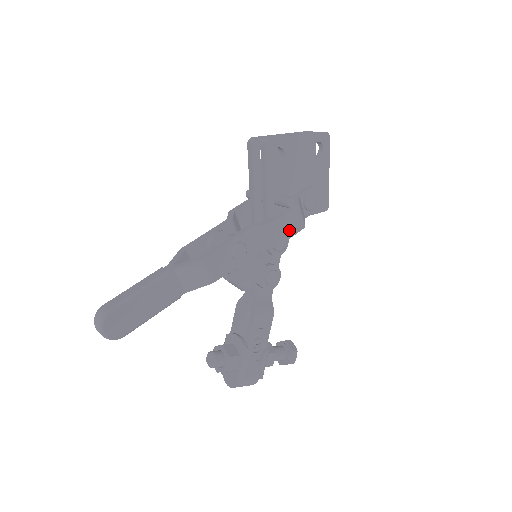
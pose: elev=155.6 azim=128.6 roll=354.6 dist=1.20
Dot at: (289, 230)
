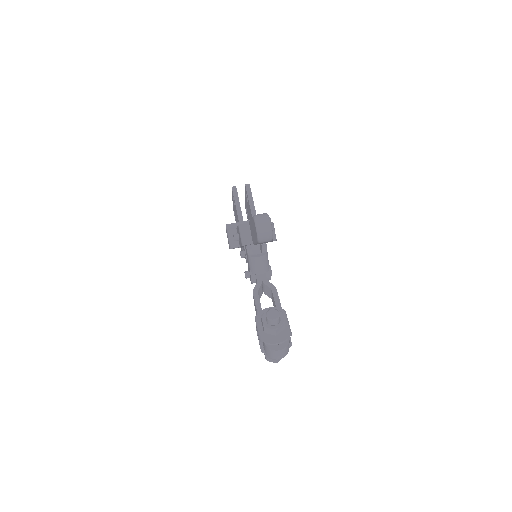
Dot at: occluded
